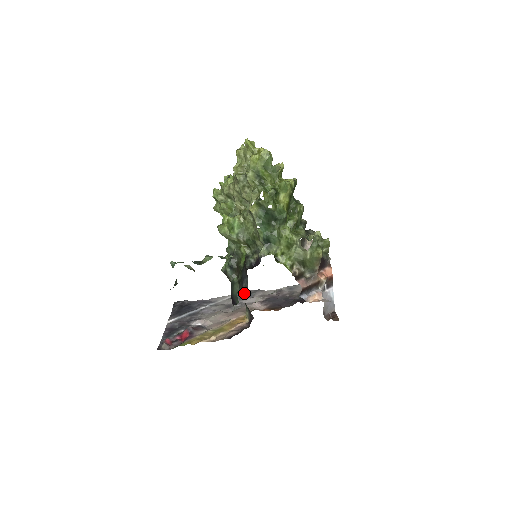
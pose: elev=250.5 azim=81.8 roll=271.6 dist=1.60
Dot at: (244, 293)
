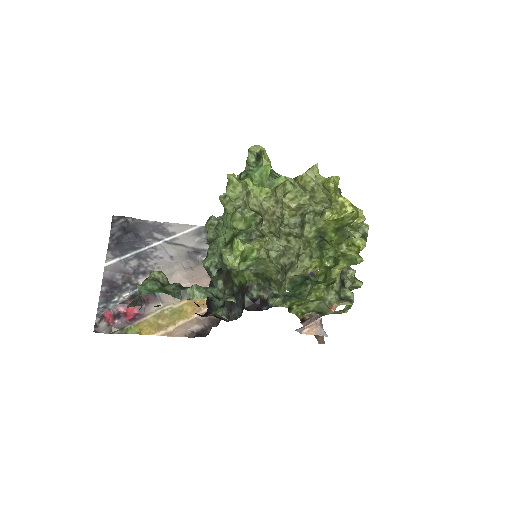
Dot at: occluded
